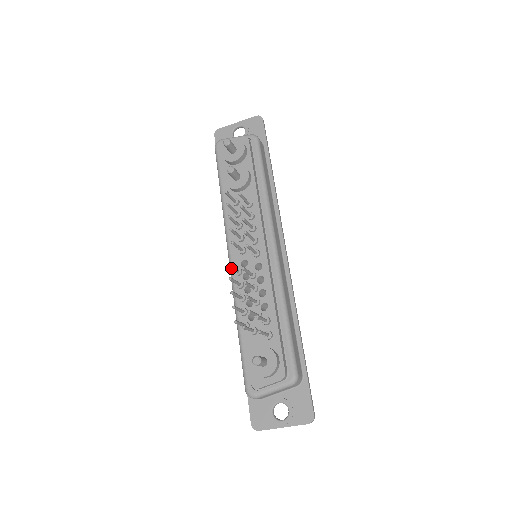
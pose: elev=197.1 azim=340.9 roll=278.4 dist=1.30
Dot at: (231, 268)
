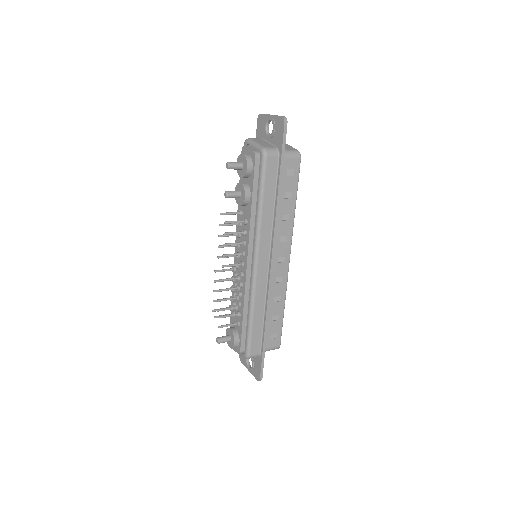
Dot at: (220, 271)
